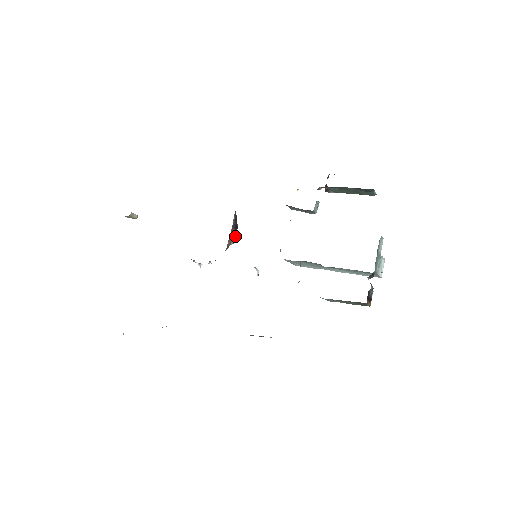
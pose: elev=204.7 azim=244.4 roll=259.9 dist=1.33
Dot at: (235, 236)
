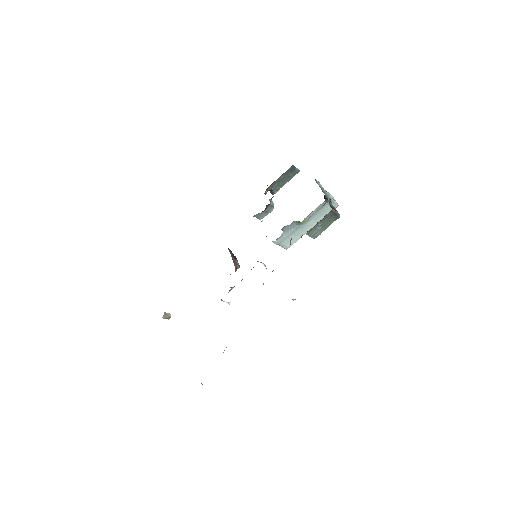
Dot at: (238, 263)
